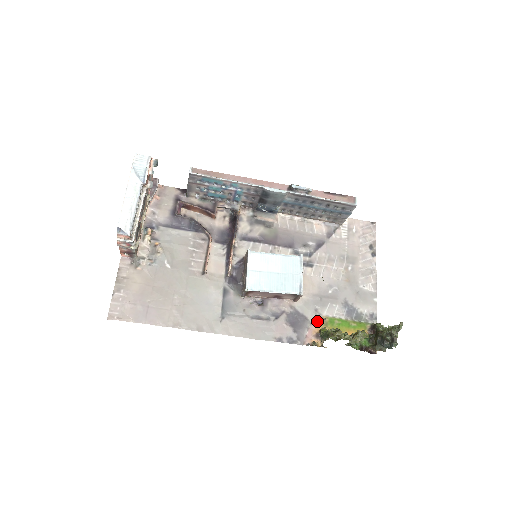
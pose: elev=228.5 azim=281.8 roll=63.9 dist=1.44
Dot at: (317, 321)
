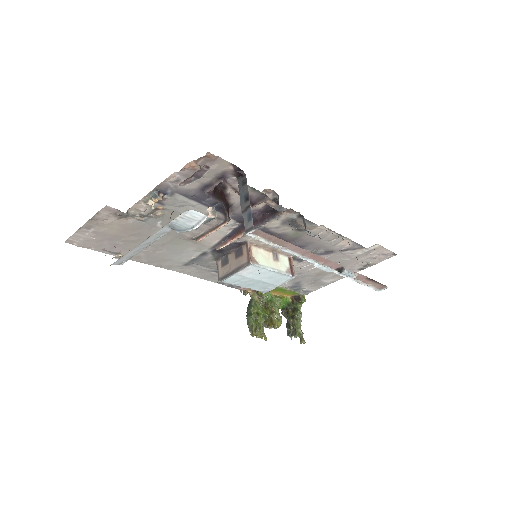
Dot at: occluded
